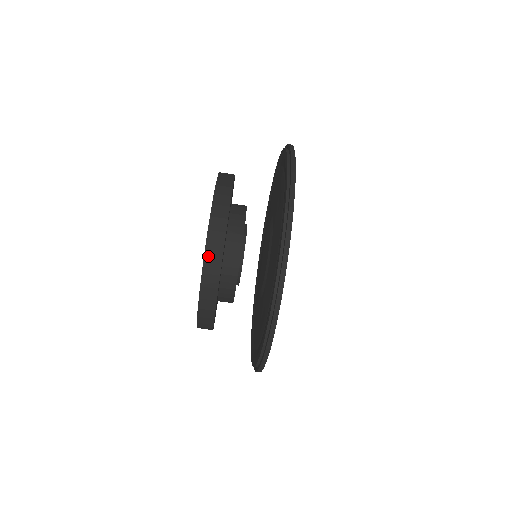
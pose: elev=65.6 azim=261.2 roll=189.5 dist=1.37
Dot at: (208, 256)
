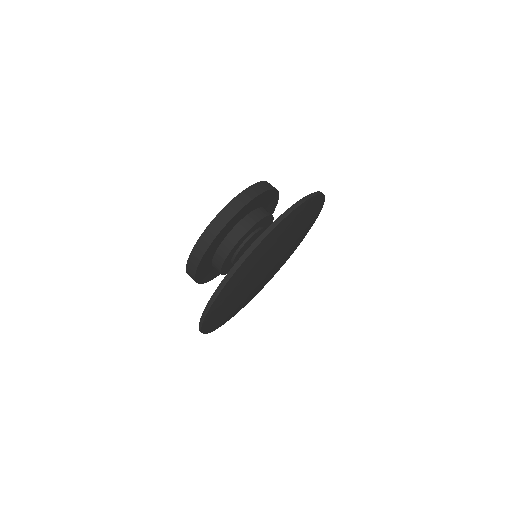
Dot at: occluded
